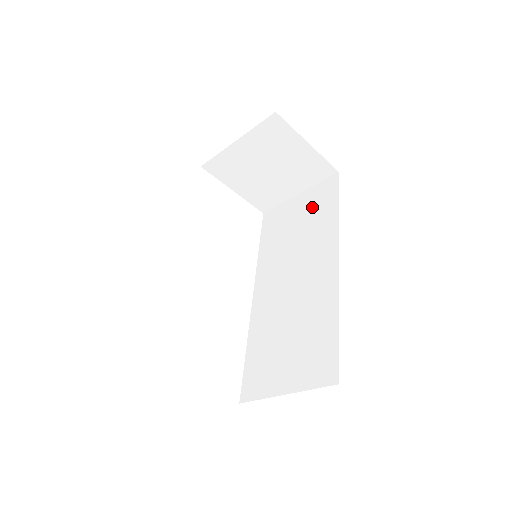
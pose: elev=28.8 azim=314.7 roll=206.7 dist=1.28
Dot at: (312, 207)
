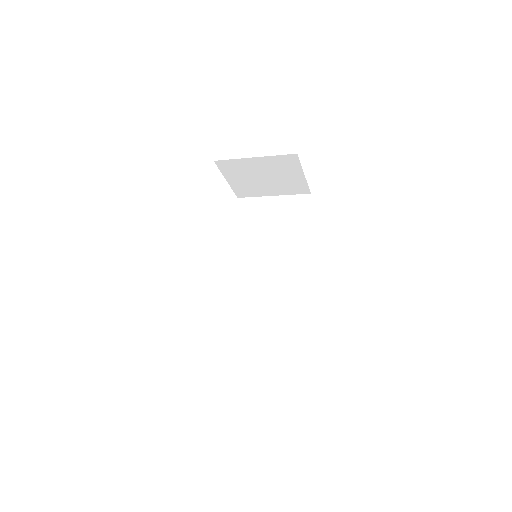
Dot at: (286, 214)
